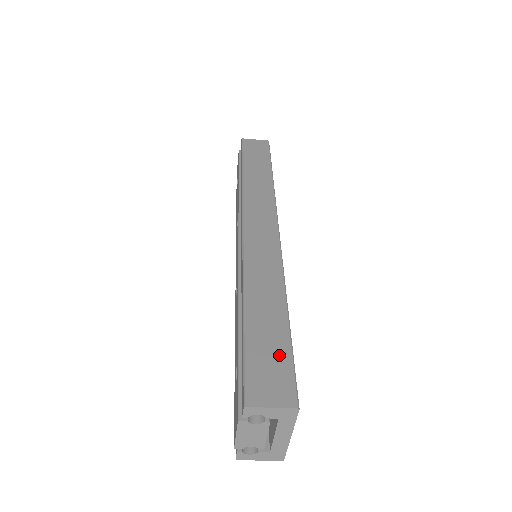
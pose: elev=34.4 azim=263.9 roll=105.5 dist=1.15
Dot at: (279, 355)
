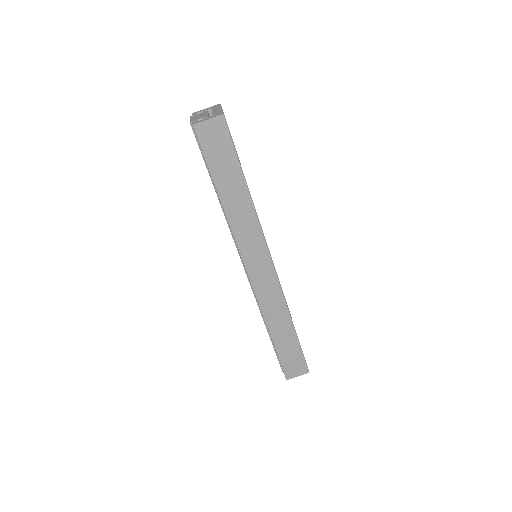
Dot at: occluded
